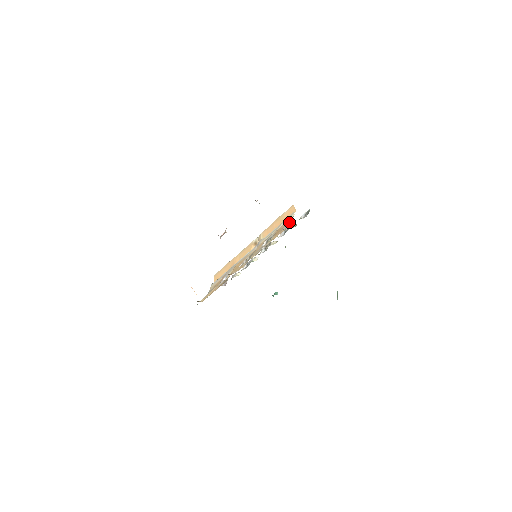
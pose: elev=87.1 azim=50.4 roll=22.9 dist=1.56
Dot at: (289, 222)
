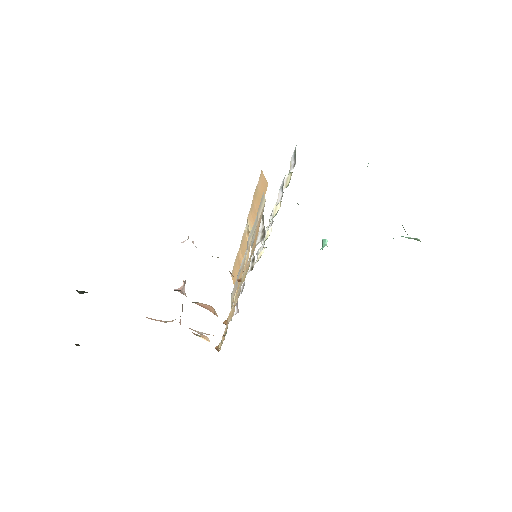
Dot at: (262, 219)
